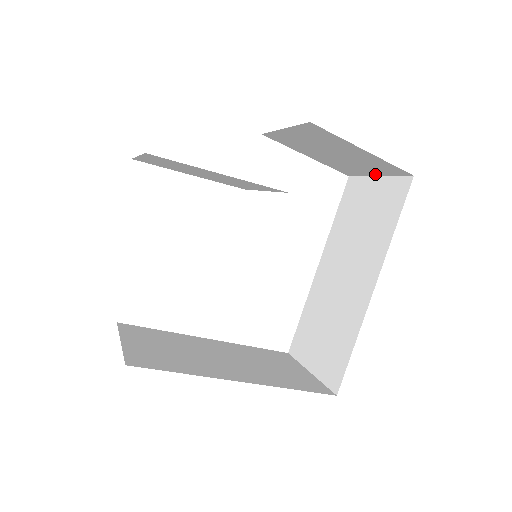
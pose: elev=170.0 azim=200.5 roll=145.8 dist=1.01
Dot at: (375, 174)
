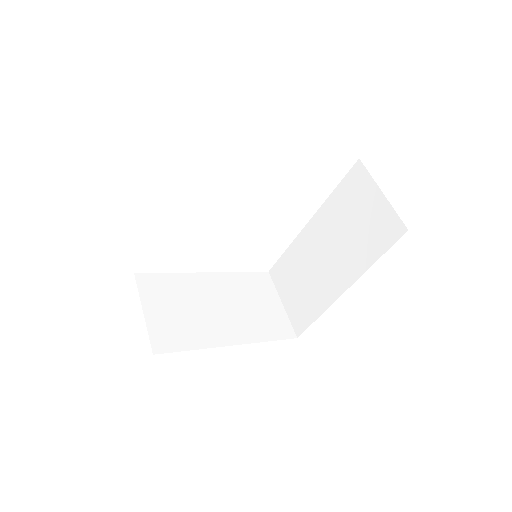
Dot at: (380, 192)
